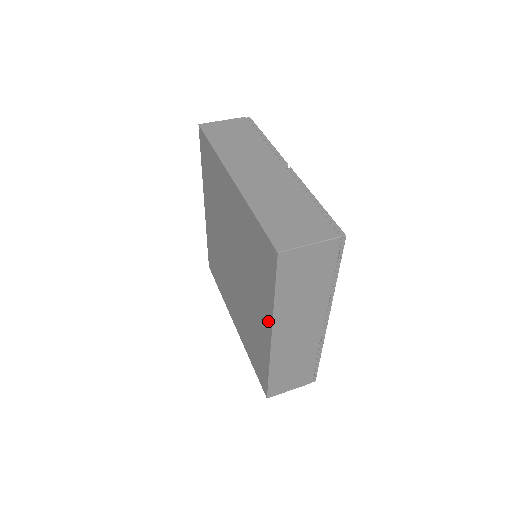
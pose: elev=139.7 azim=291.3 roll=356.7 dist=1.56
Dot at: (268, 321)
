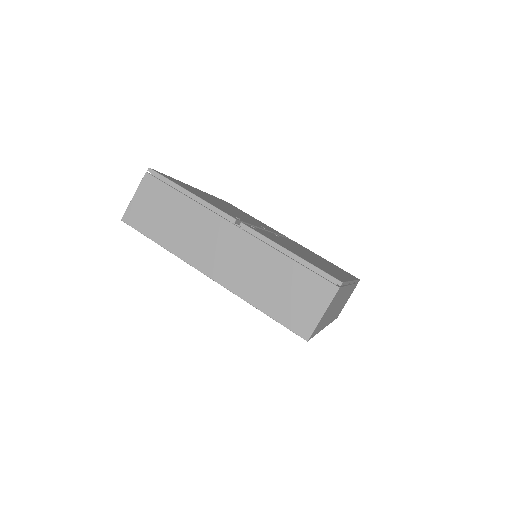
Dot at: occluded
